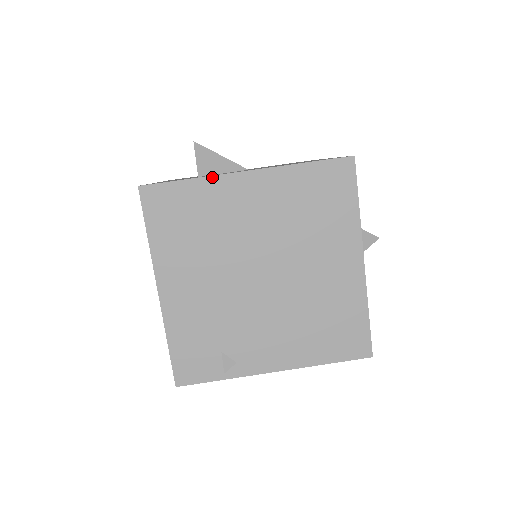
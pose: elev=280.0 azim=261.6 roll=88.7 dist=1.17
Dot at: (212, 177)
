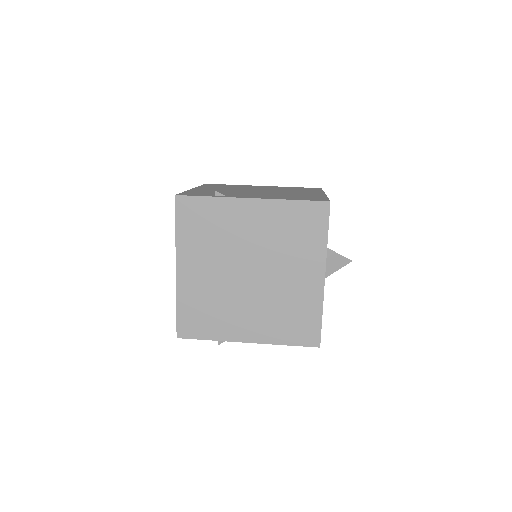
Dot at: (244, 185)
